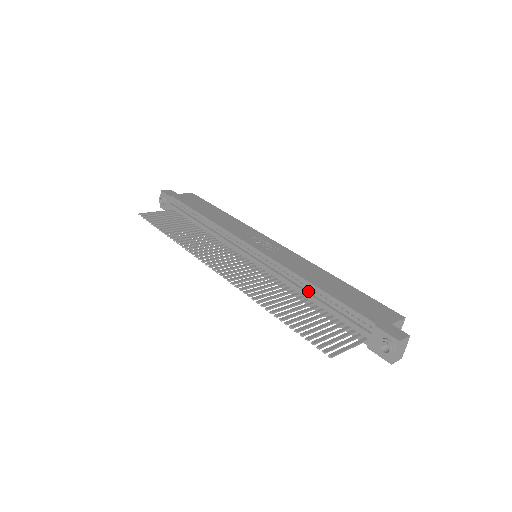
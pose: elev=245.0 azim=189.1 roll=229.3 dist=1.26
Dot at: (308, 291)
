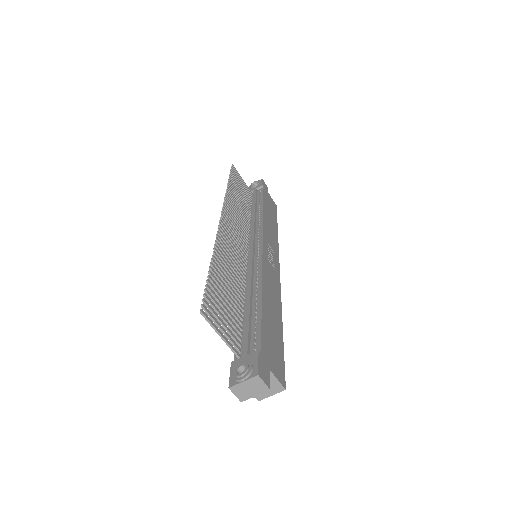
Dot at: (253, 296)
